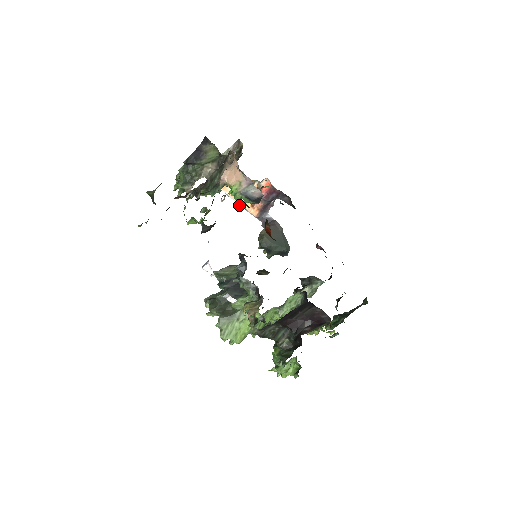
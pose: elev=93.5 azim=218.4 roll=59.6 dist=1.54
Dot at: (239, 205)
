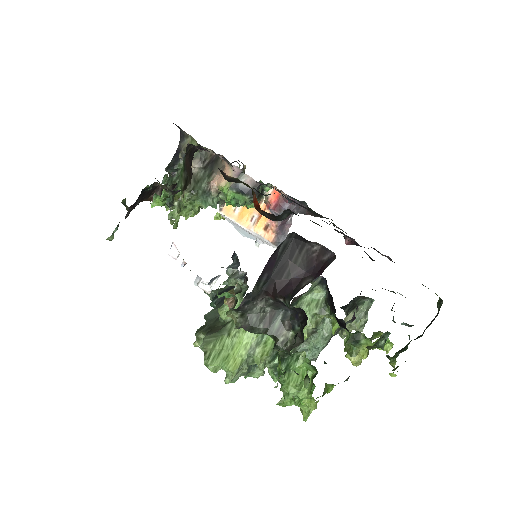
Dot at: (256, 241)
